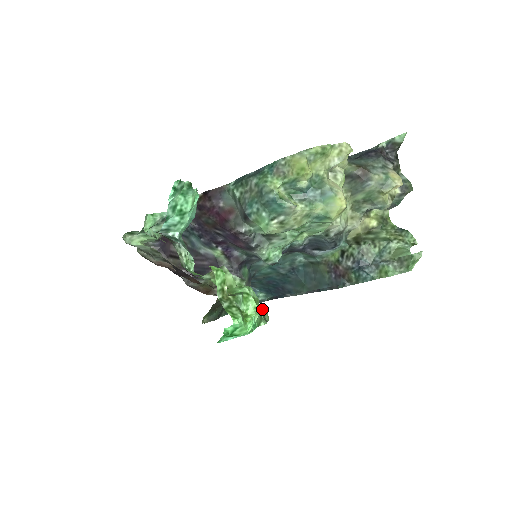
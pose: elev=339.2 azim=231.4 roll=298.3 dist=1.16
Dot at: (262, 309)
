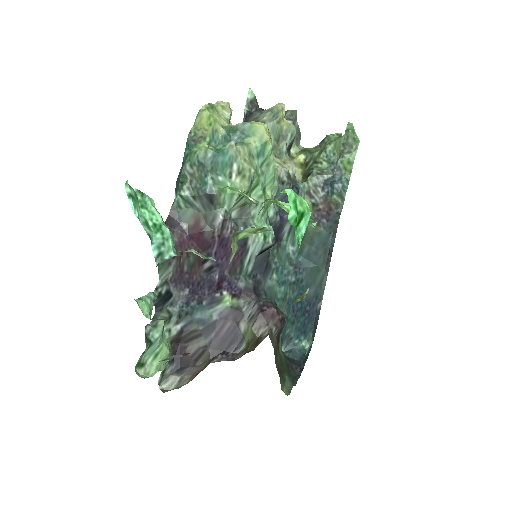
Dot at: occluded
